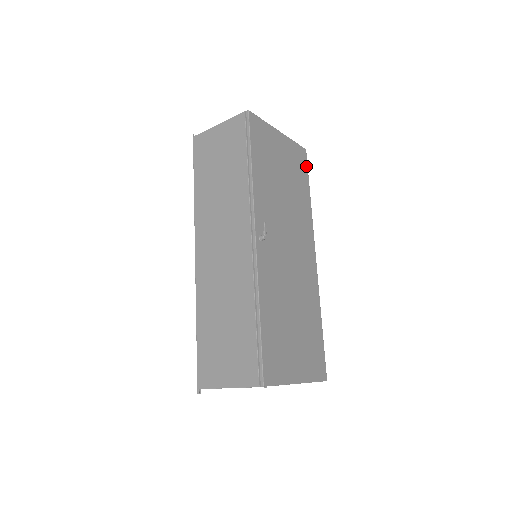
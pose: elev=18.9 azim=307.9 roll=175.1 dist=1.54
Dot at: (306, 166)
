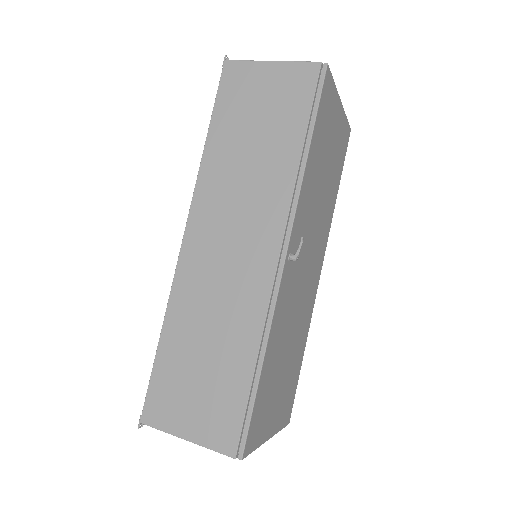
Dot at: (345, 152)
